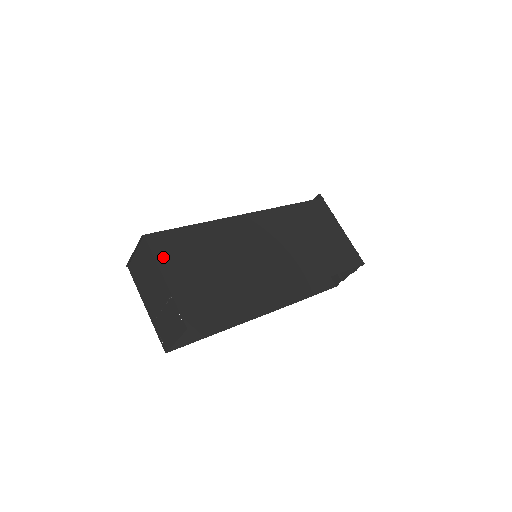
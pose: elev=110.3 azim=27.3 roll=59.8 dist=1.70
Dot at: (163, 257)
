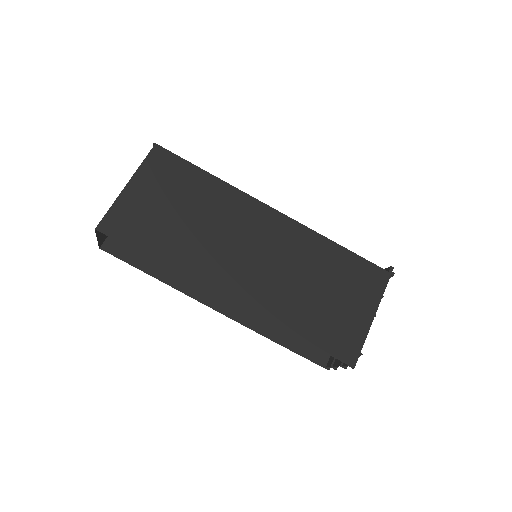
Dot at: (148, 170)
